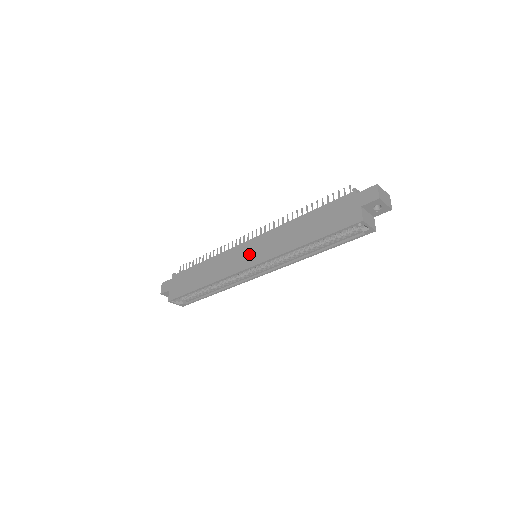
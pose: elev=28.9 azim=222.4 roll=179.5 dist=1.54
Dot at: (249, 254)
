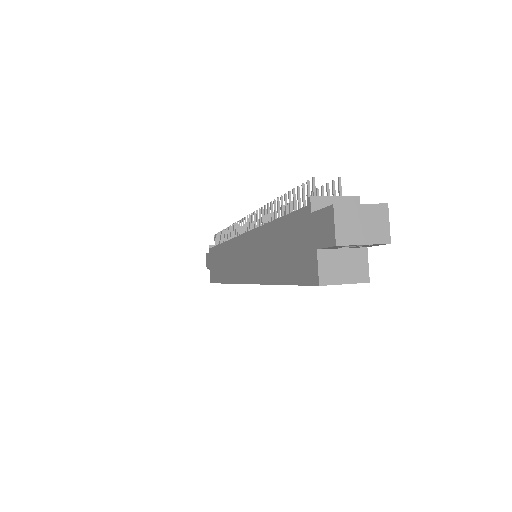
Dot at: (240, 261)
